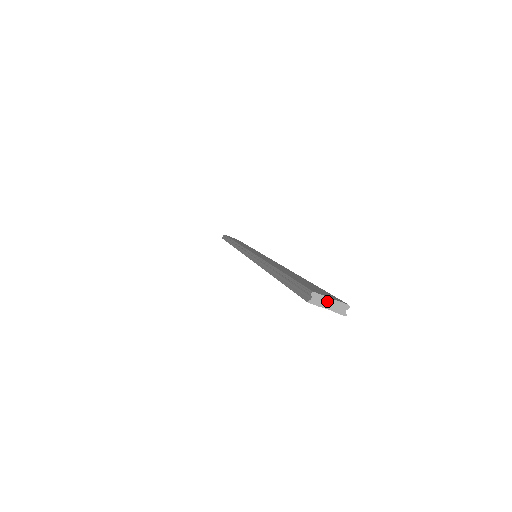
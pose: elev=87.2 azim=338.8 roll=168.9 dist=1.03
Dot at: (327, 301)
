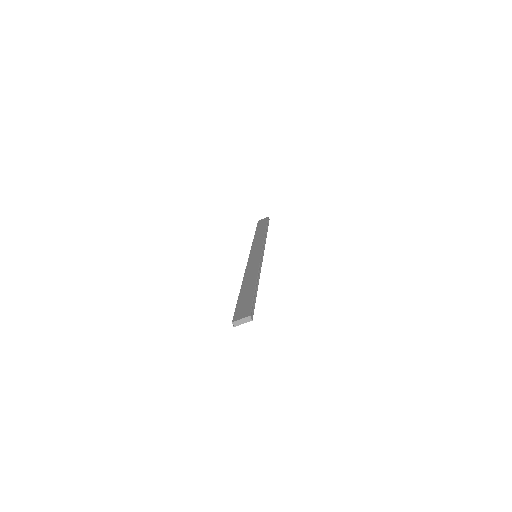
Dot at: (240, 321)
